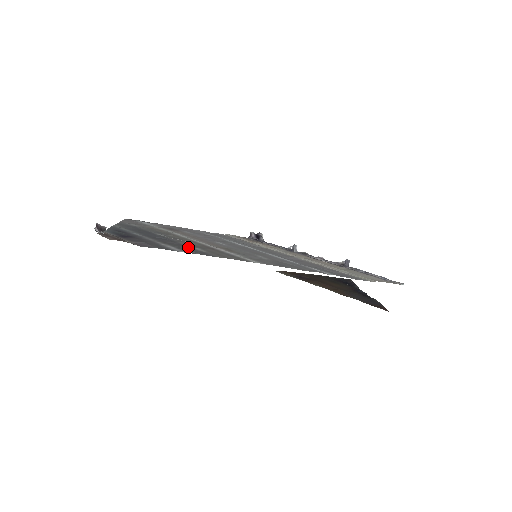
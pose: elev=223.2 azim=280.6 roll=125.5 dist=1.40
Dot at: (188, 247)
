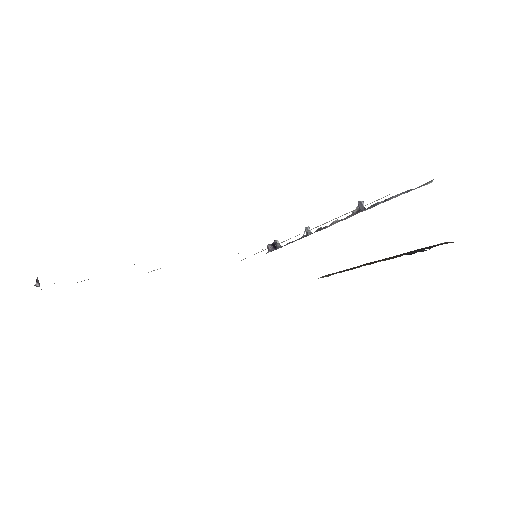
Dot at: occluded
